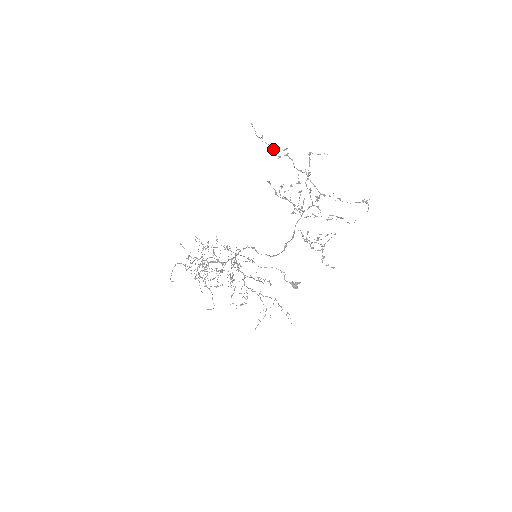
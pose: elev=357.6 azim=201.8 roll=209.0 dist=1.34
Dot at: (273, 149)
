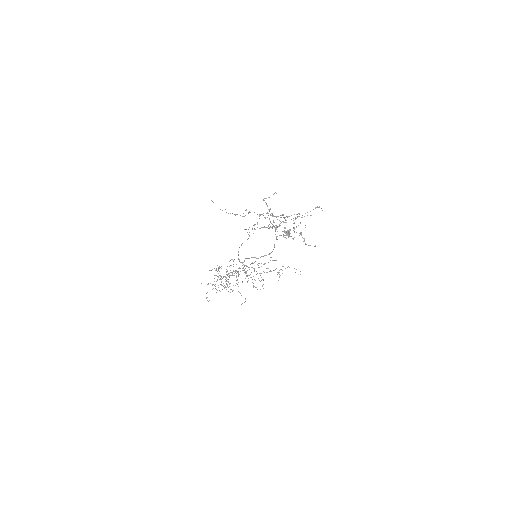
Dot at: (237, 214)
